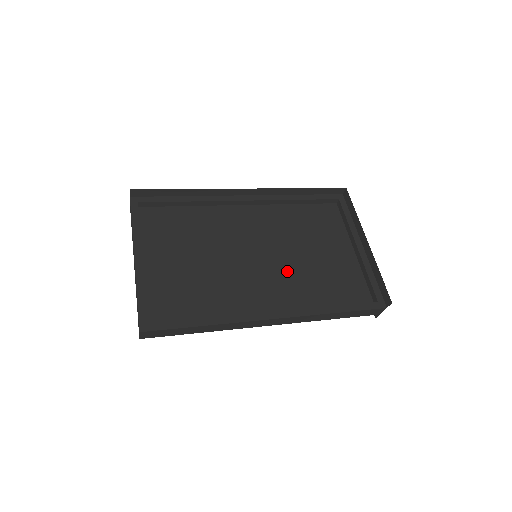
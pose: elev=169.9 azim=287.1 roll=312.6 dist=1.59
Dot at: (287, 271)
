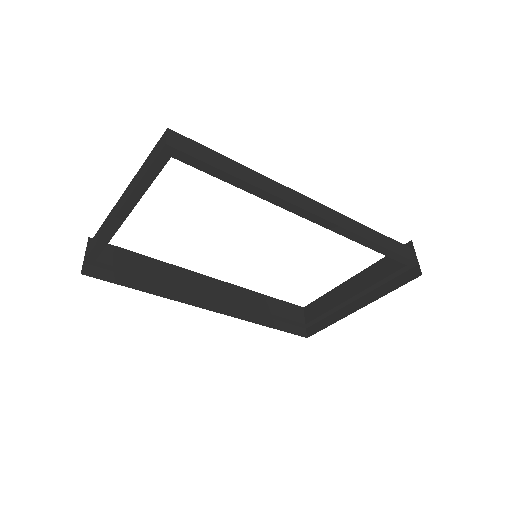
Dot at: occluded
